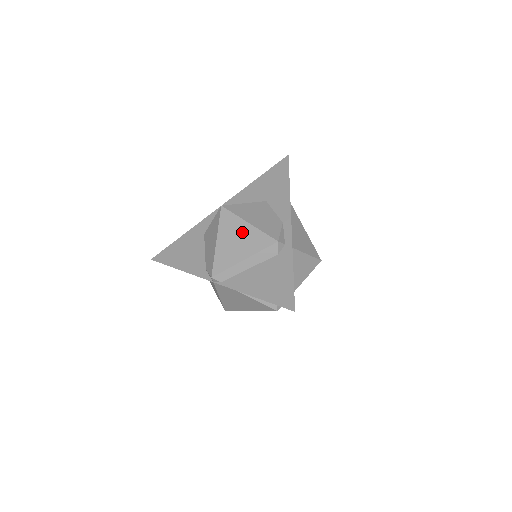
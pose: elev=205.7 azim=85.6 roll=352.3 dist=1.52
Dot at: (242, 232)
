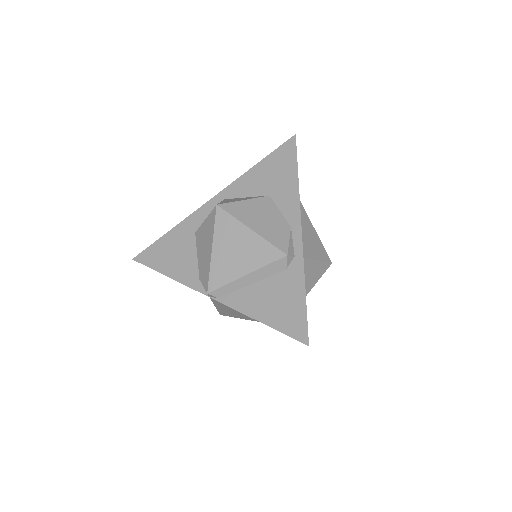
Dot at: (243, 240)
